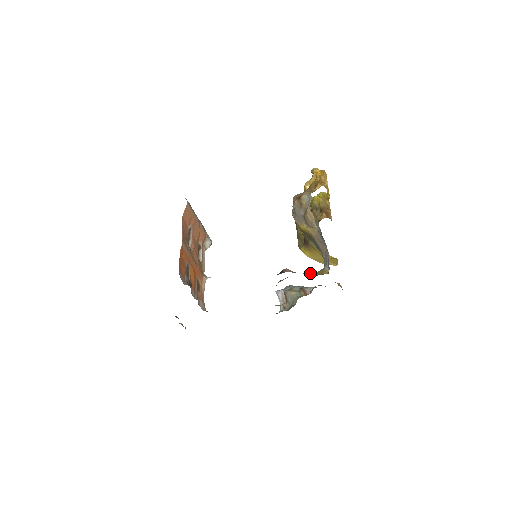
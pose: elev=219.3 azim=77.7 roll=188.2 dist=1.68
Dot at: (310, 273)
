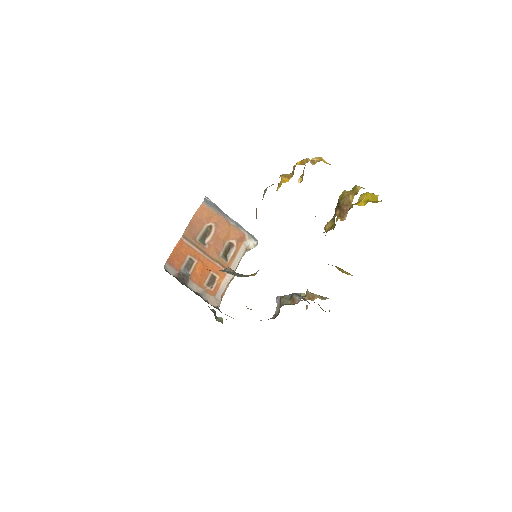
Dot at: occluded
